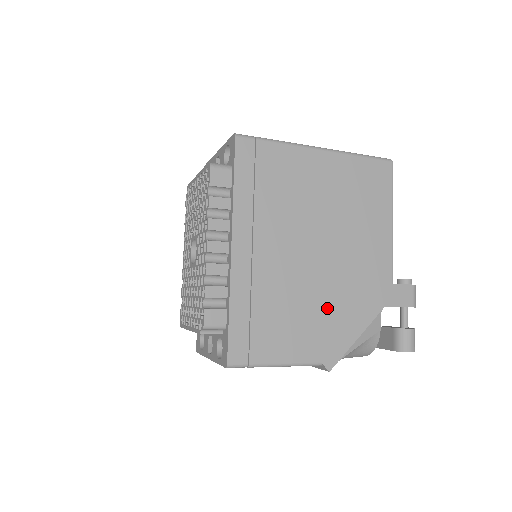
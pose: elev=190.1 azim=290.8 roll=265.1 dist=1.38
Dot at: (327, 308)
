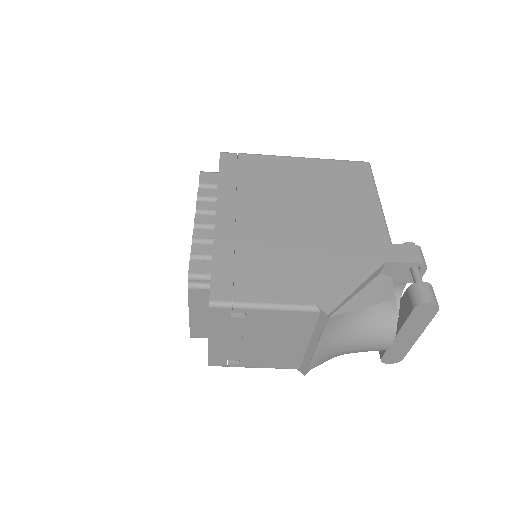
Dot at: (317, 260)
